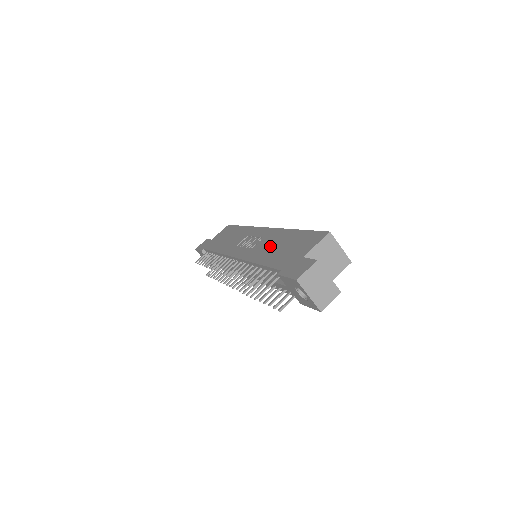
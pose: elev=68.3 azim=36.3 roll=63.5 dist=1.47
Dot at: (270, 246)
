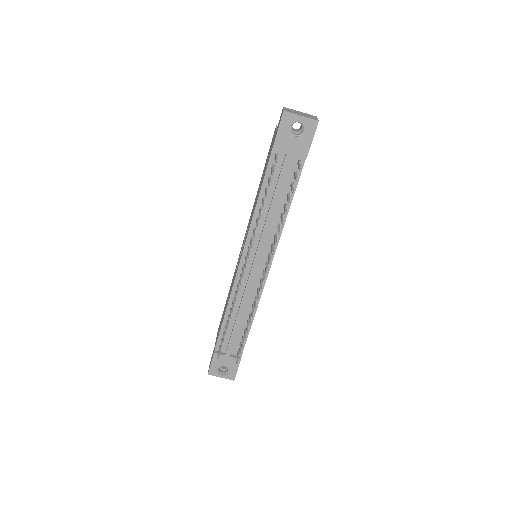
Dot at: (255, 202)
